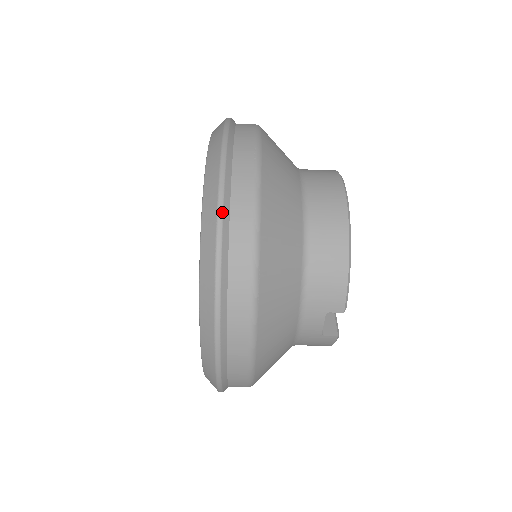
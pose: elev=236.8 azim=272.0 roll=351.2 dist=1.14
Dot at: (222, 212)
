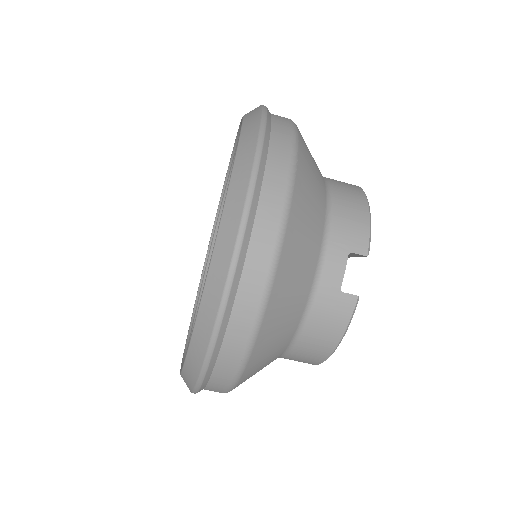
Dot at: (266, 111)
